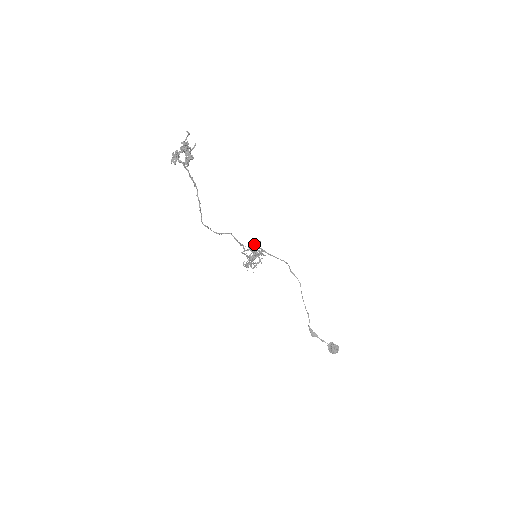
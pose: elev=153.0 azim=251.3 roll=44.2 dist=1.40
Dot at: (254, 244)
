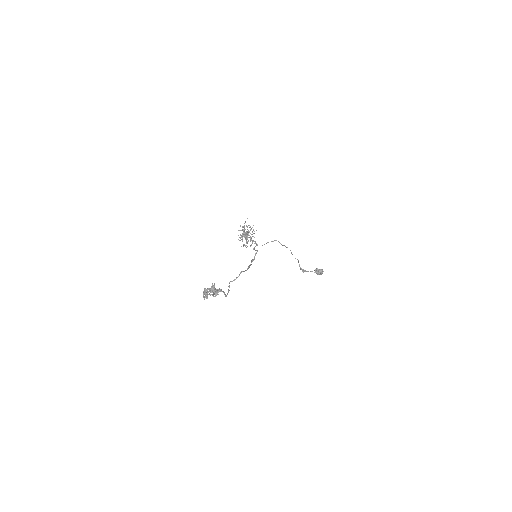
Dot at: occluded
